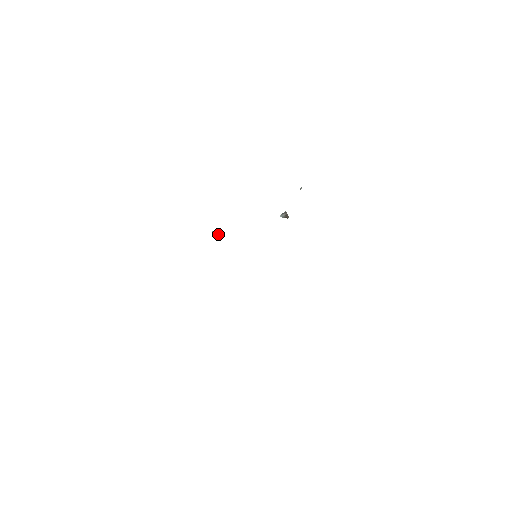
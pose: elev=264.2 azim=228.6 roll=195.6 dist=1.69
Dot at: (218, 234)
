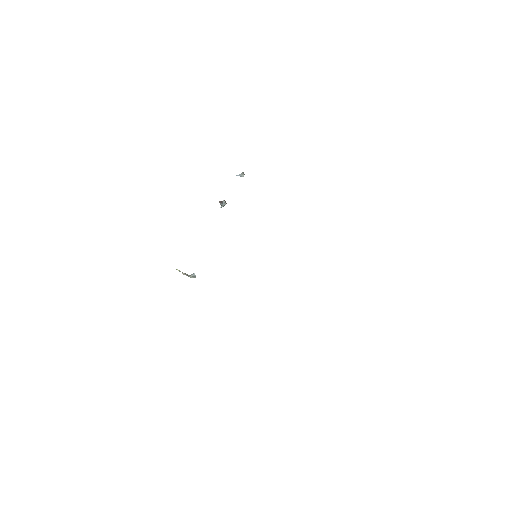
Dot at: occluded
